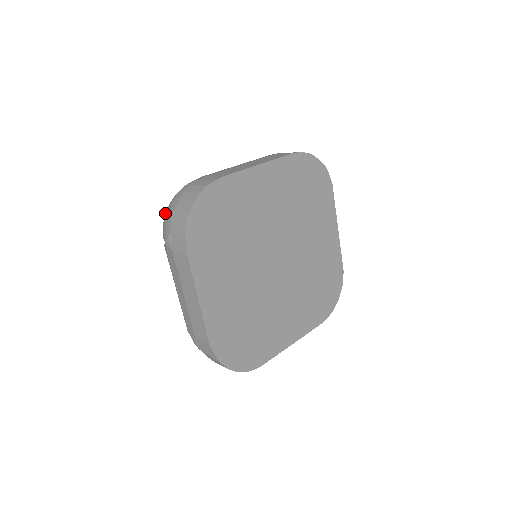
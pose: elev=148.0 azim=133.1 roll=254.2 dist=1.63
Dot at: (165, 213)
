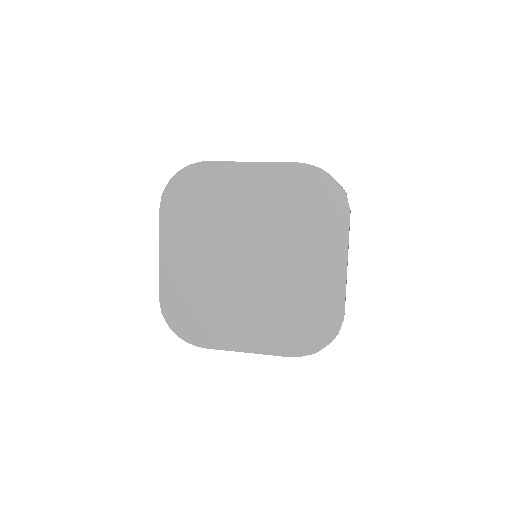
Dot at: occluded
